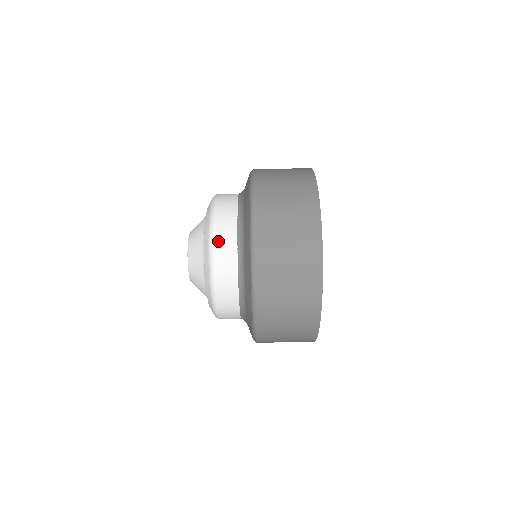
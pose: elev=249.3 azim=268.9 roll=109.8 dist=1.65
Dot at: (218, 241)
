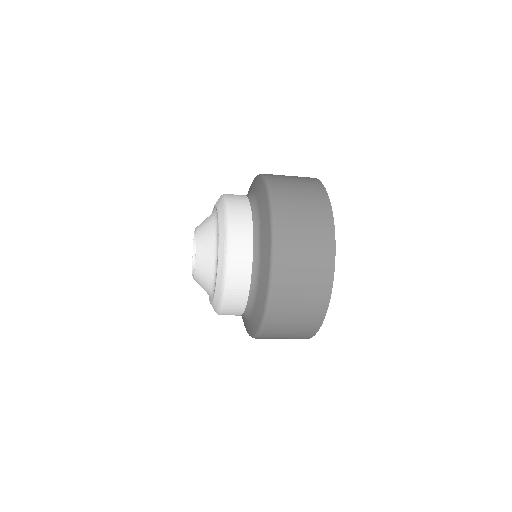
Dot at: (235, 251)
